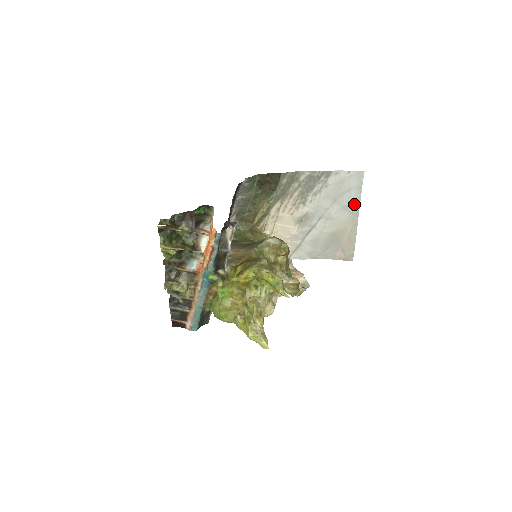
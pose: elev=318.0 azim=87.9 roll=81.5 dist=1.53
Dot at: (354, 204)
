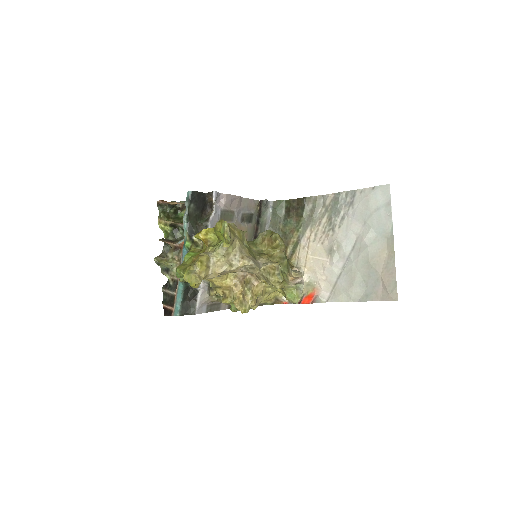
Dot at: (386, 225)
